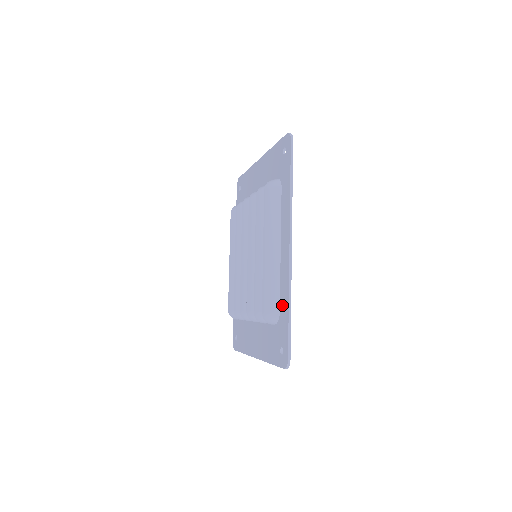
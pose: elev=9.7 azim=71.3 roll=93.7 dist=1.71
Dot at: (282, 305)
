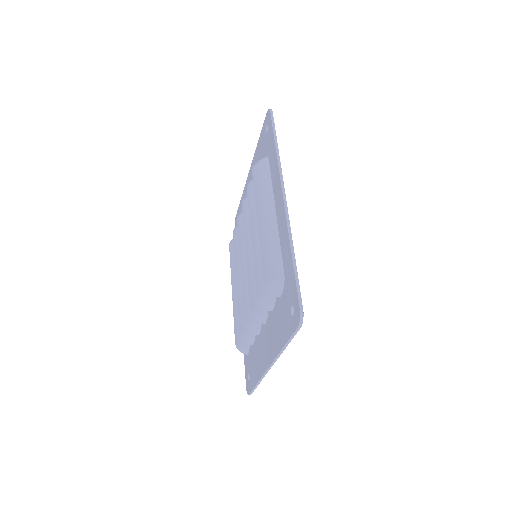
Dot at: (285, 261)
